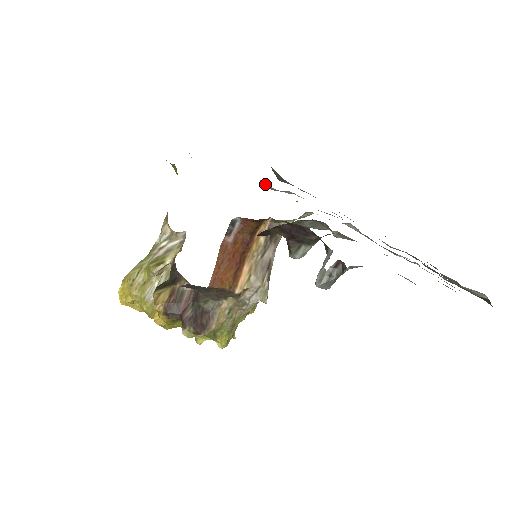
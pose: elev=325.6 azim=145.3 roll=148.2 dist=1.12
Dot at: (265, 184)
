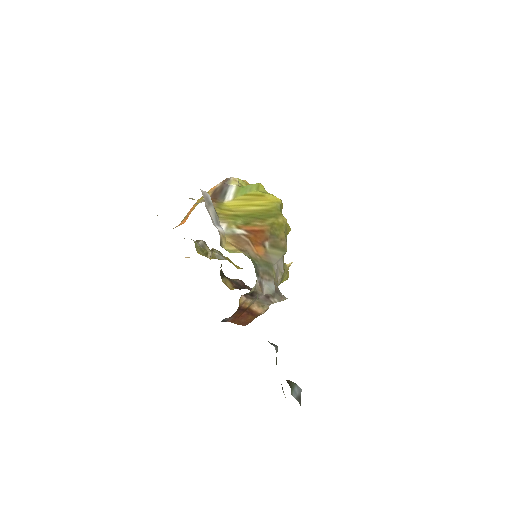
Dot at: occluded
